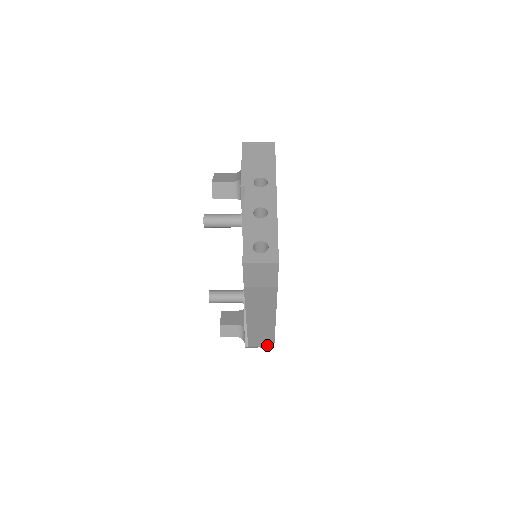
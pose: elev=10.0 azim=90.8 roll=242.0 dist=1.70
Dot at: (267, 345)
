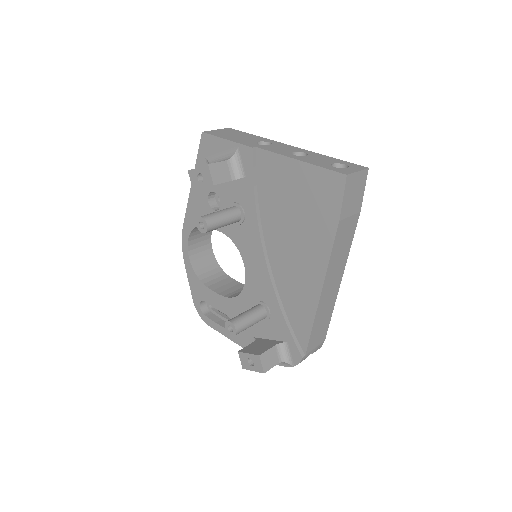
Dot at: (320, 342)
